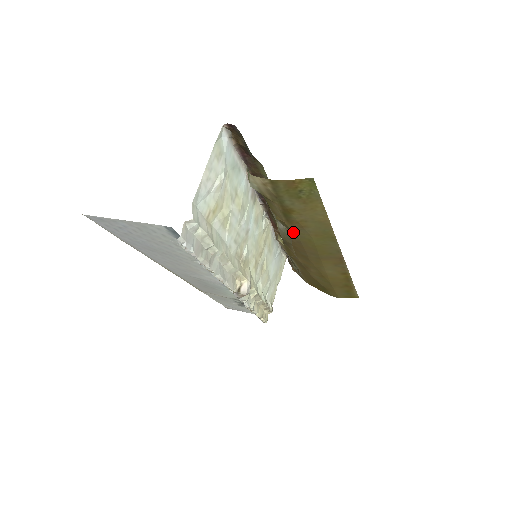
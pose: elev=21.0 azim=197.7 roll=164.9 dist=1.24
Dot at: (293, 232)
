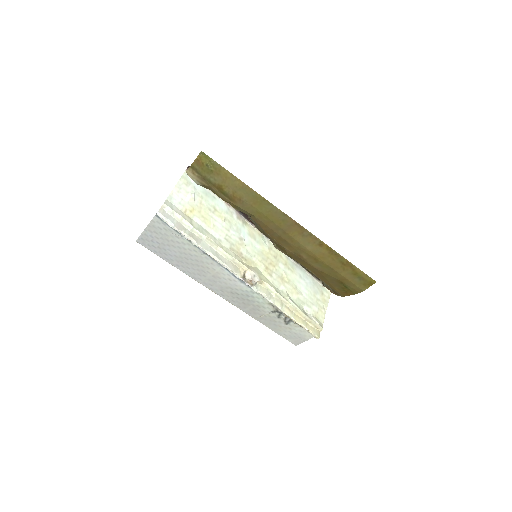
Dot at: (245, 211)
